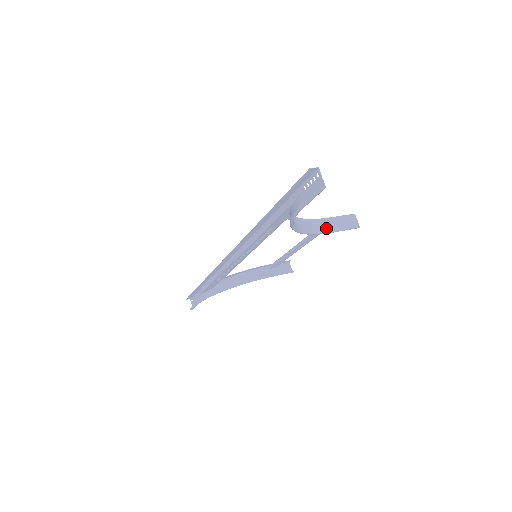
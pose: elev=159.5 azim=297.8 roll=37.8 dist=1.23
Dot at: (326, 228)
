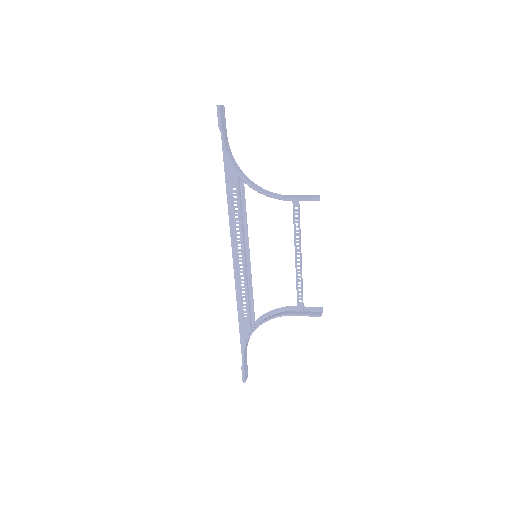
Dot at: (285, 197)
